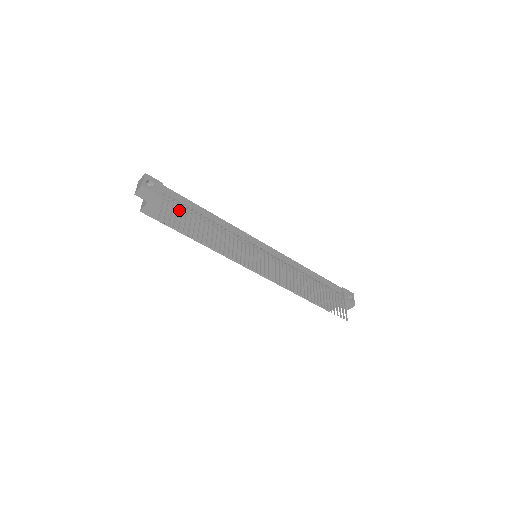
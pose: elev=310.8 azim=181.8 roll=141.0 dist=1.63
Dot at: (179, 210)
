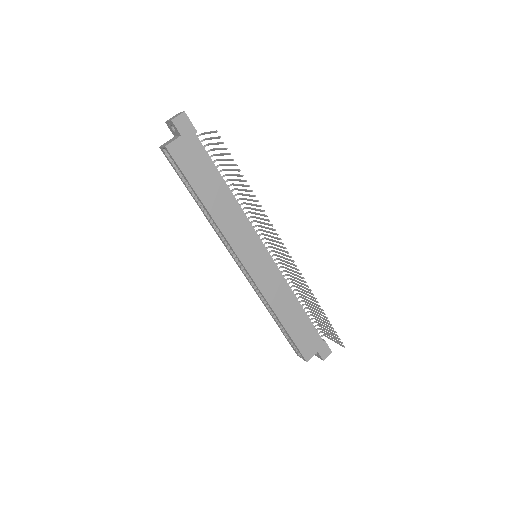
Dot at: (209, 158)
